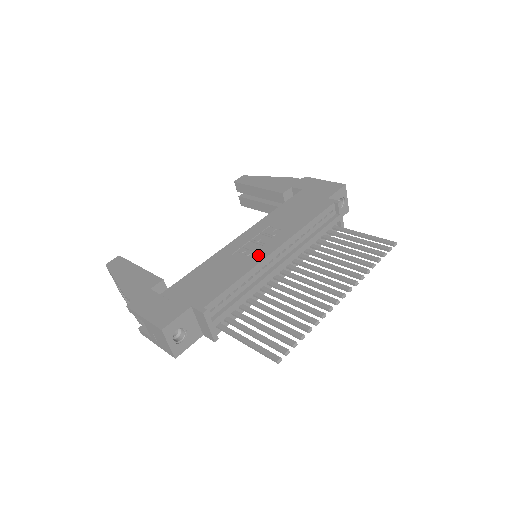
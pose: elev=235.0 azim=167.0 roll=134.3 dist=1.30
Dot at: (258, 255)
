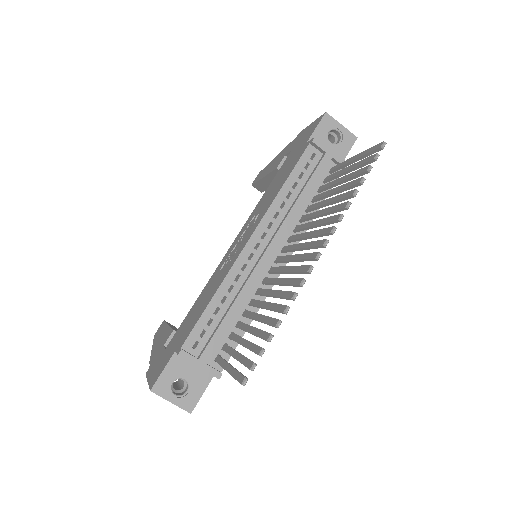
Dot at: (234, 257)
